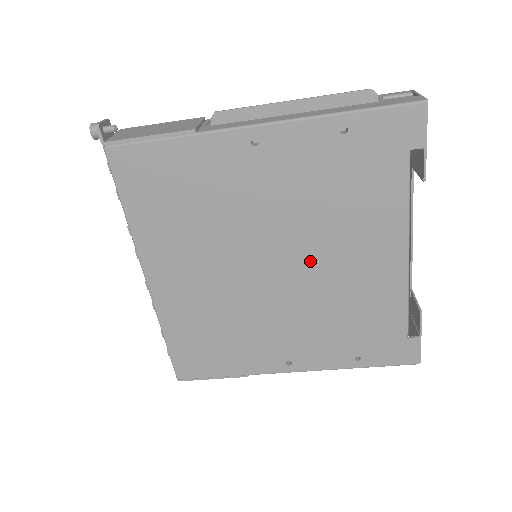
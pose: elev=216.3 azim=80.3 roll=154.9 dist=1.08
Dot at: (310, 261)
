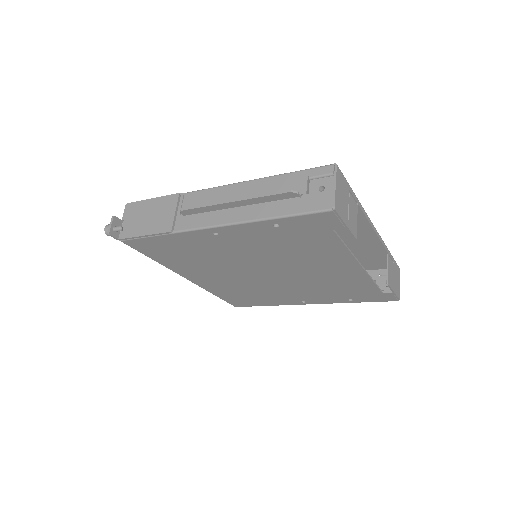
Dot at: (290, 271)
